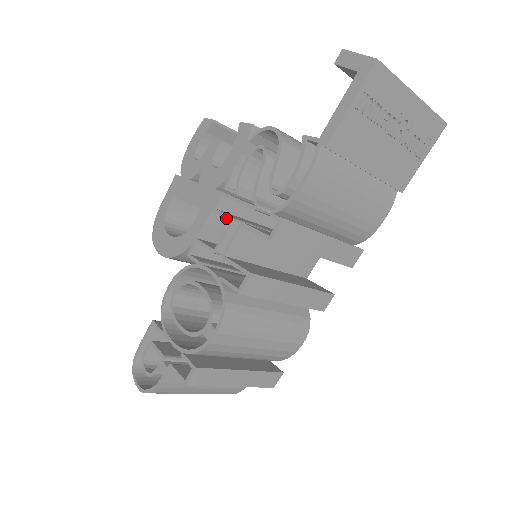
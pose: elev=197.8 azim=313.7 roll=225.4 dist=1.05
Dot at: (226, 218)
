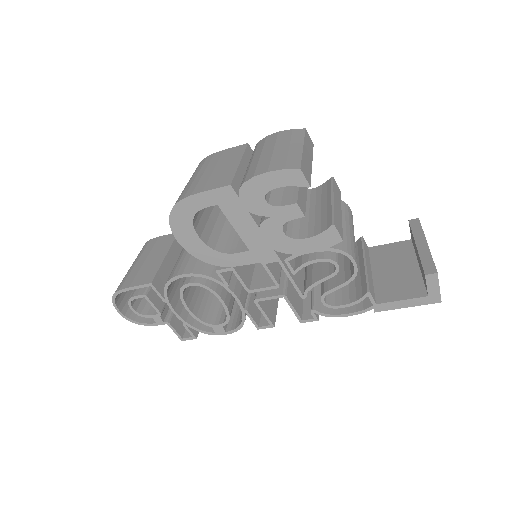
Dot at: (273, 281)
